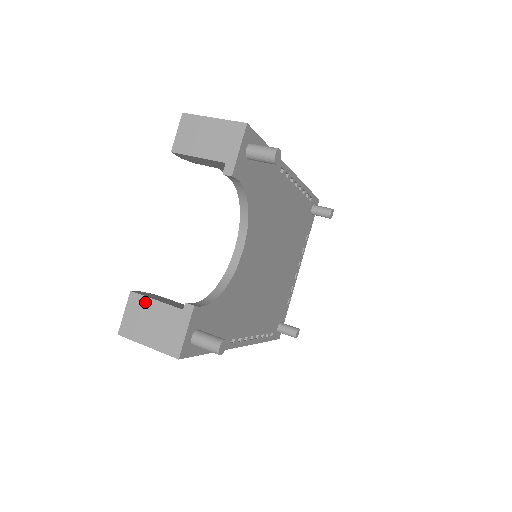
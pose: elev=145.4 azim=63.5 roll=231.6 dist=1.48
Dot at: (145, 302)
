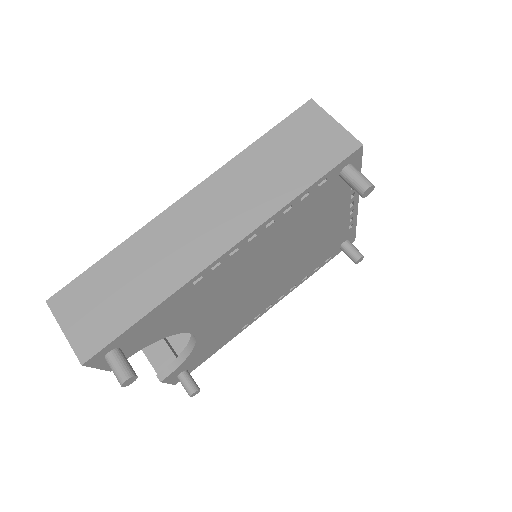
Dot at: (143, 350)
